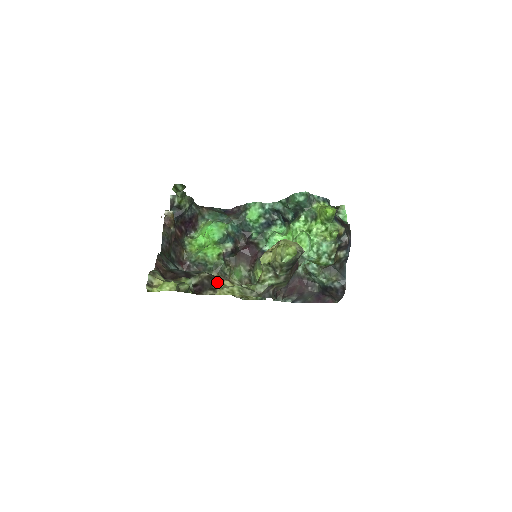
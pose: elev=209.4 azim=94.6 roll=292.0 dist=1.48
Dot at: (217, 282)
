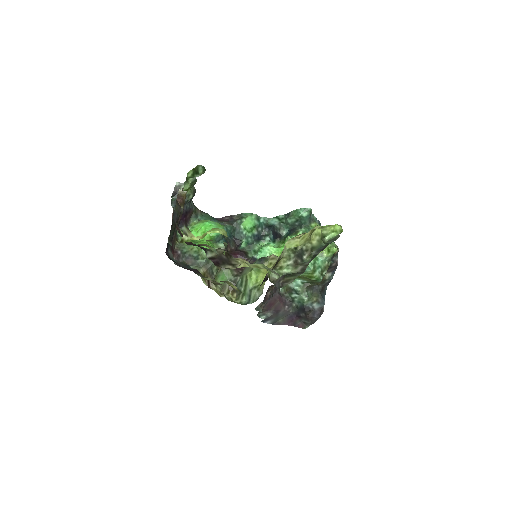
Dot at: (236, 259)
